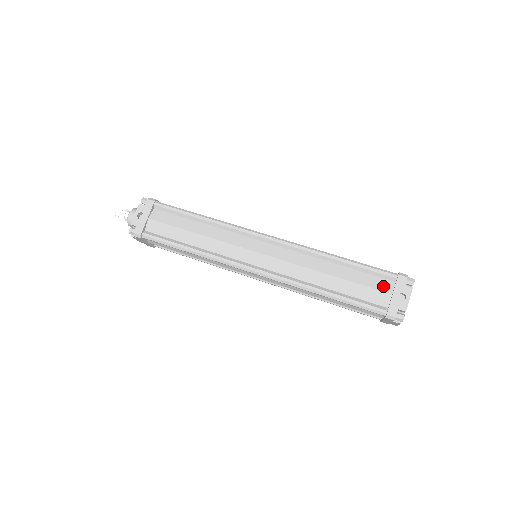
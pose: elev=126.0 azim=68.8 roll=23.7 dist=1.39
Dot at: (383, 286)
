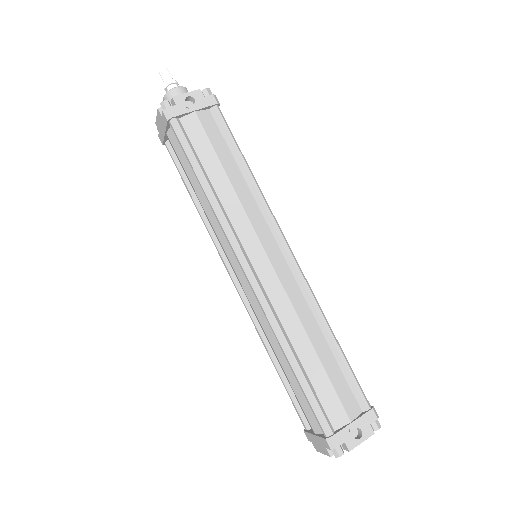
Dot at: (350, 405)
